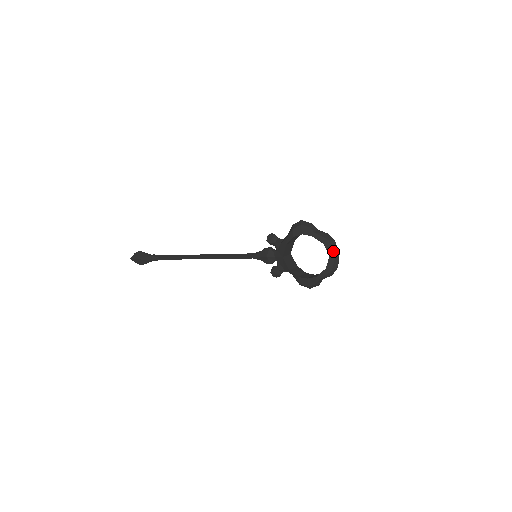
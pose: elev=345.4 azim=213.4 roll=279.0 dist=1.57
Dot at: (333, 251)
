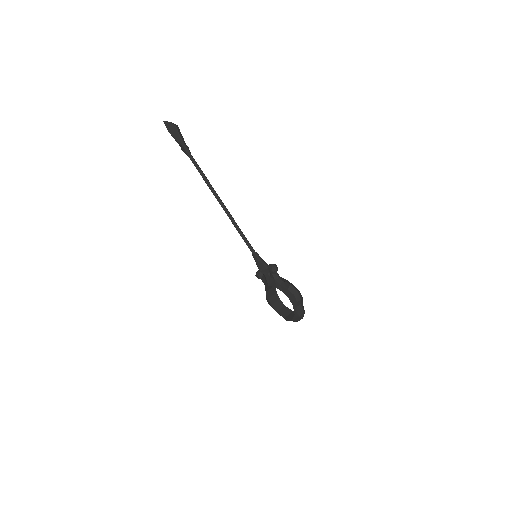
Dot at: (297, 320)
